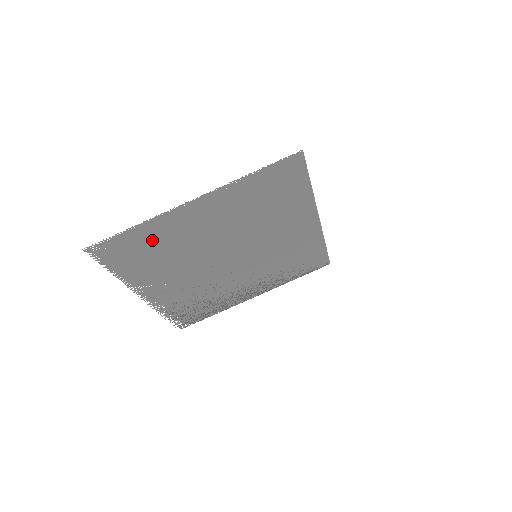
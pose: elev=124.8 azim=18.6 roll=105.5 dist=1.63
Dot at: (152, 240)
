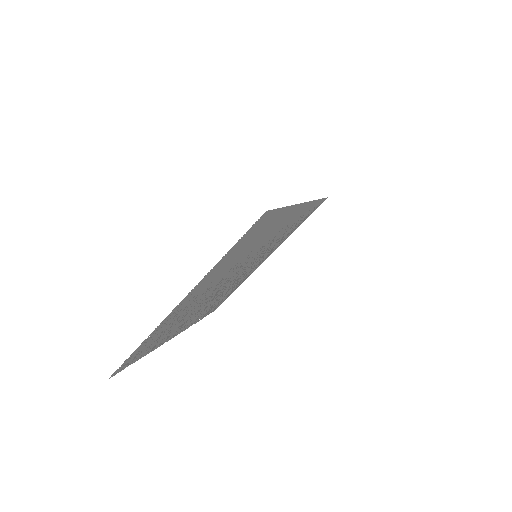
Dot at: (159, 333)
